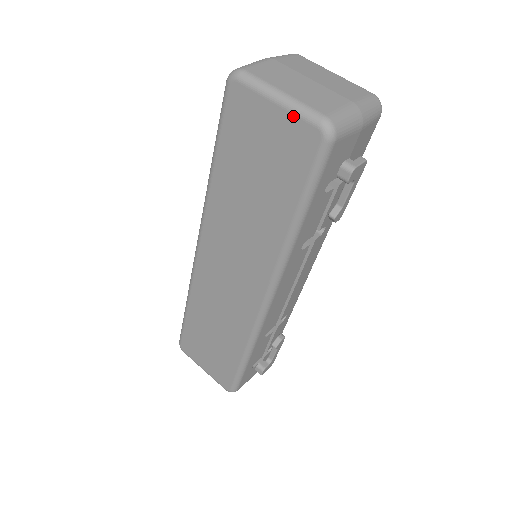
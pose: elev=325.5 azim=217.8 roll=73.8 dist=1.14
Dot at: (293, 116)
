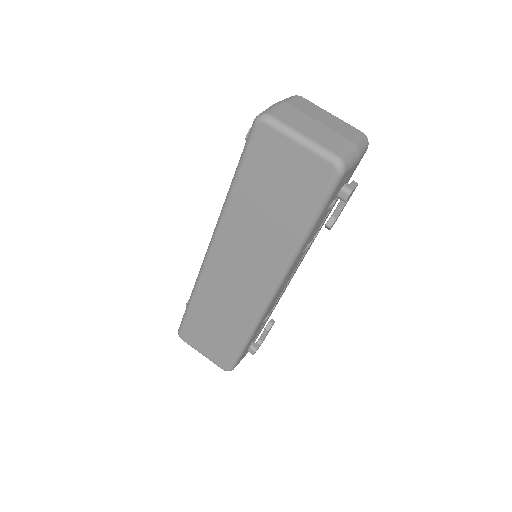
Dot at: (312, 154)
